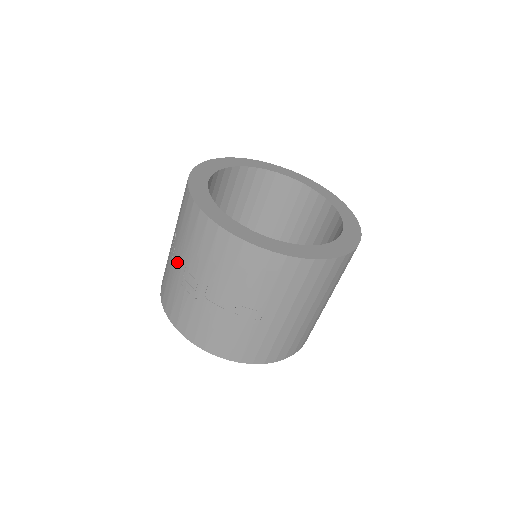
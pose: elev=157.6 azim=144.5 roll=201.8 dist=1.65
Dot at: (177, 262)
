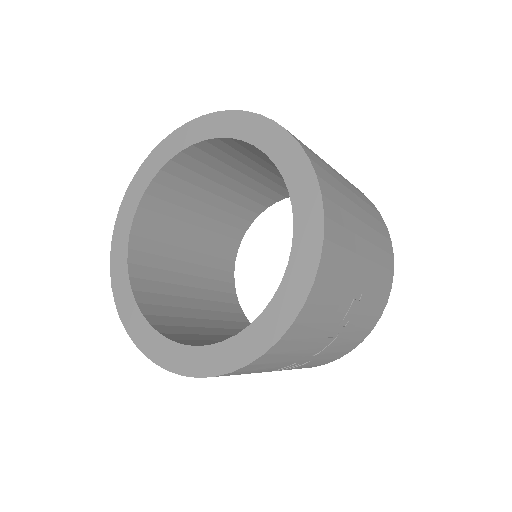
Dot at: occluded
